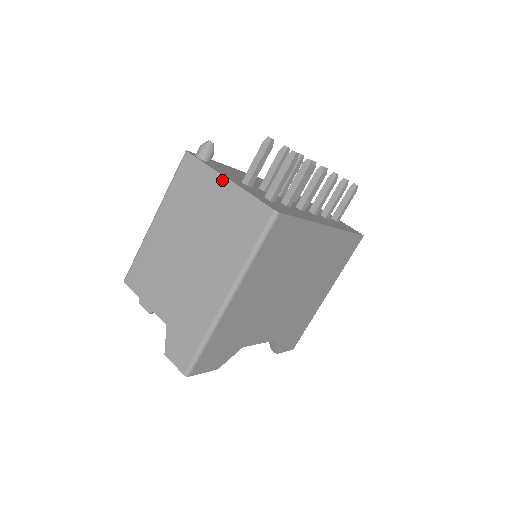
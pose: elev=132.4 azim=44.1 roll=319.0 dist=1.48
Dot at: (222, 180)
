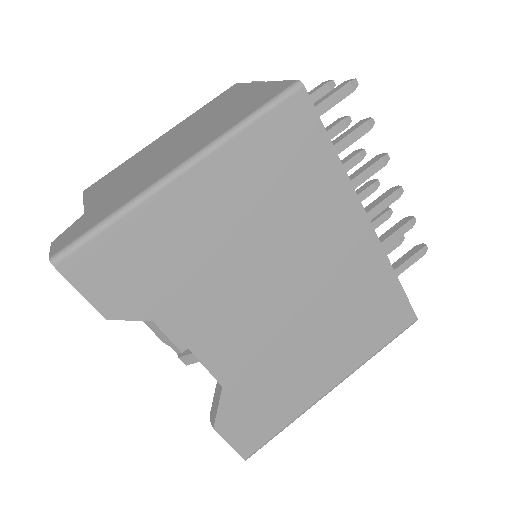
Dot at: (255, 85)
